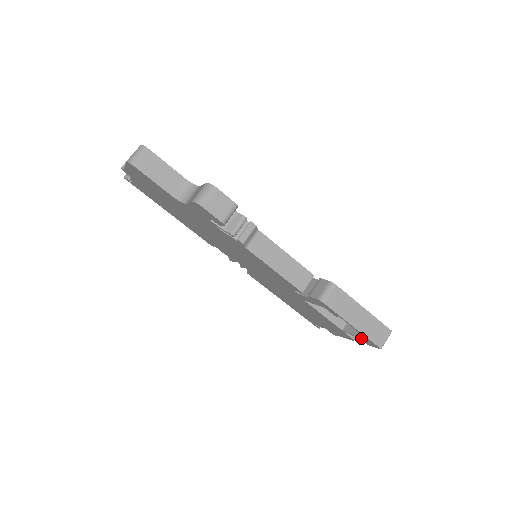
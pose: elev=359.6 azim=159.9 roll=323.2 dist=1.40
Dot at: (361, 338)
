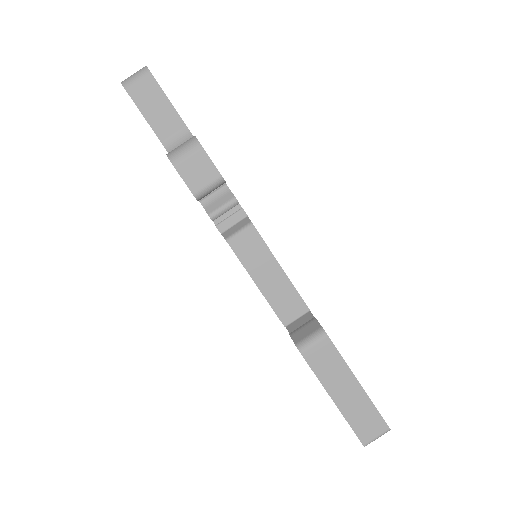
Dot at: occluded
